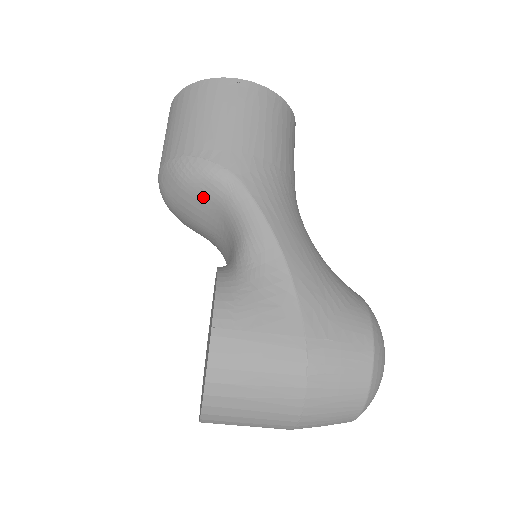
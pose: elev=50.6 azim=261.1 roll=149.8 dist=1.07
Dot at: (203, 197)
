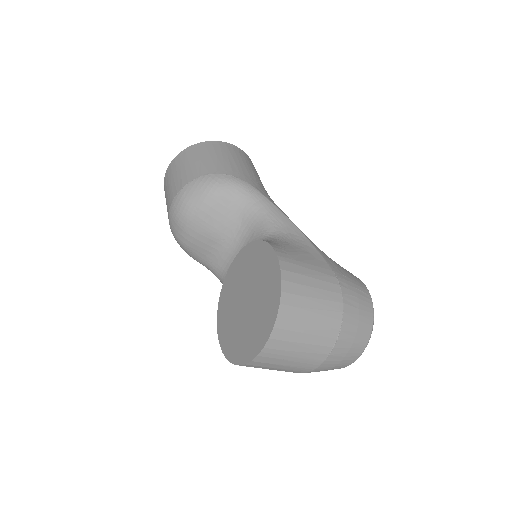
Dot at: (227, 201)
